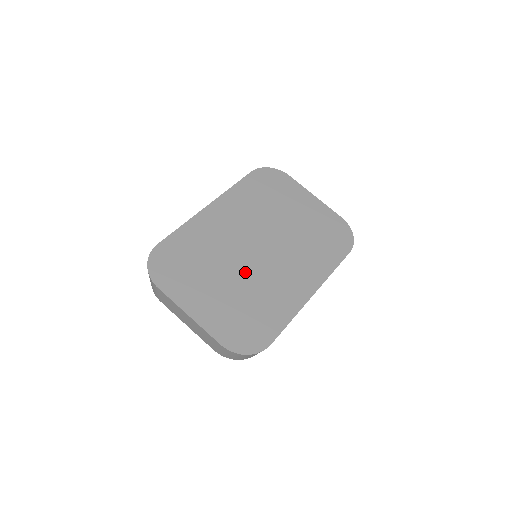
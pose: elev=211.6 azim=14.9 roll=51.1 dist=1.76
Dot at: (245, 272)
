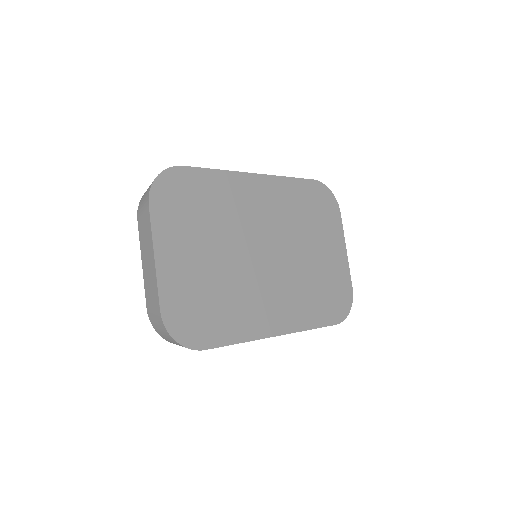
Dot at: (237, 262)
